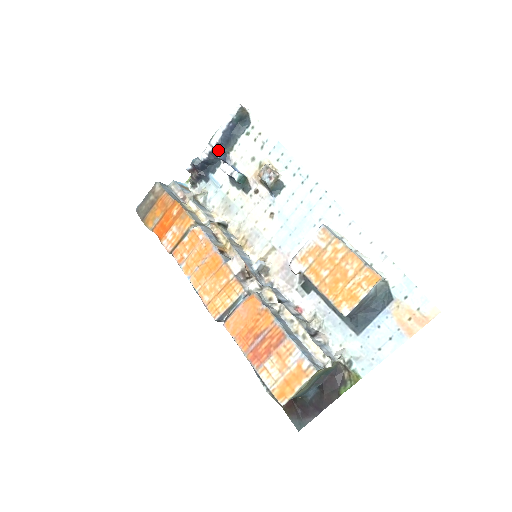
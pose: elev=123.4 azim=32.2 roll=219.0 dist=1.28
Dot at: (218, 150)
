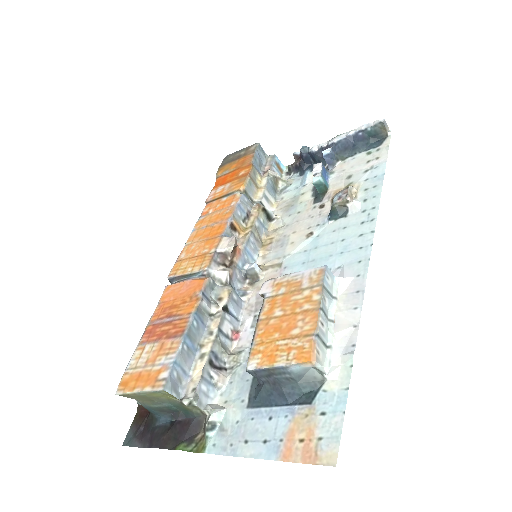
Dot at: (328, 149)
